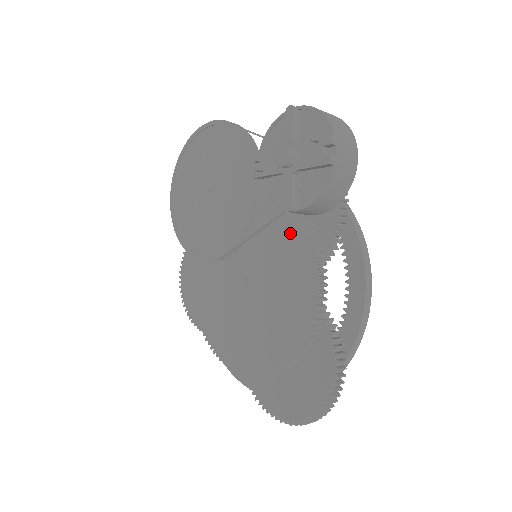
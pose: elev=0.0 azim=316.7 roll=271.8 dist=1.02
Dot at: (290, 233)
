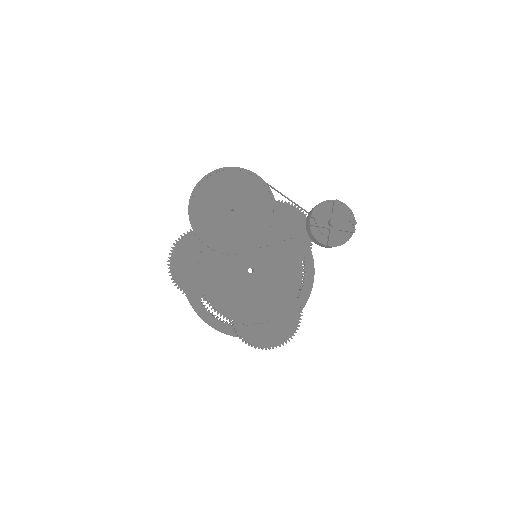
Dot at: (288, 249)
